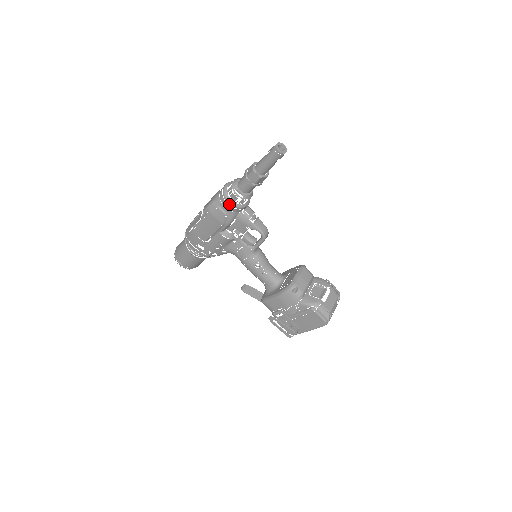
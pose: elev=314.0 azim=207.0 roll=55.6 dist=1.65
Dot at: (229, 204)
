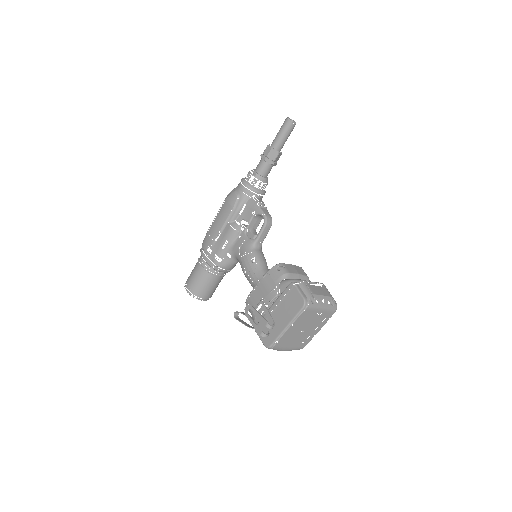
Dot at: (243, 183)
